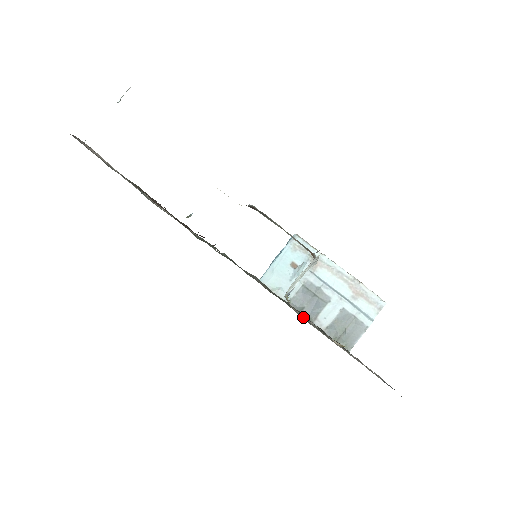
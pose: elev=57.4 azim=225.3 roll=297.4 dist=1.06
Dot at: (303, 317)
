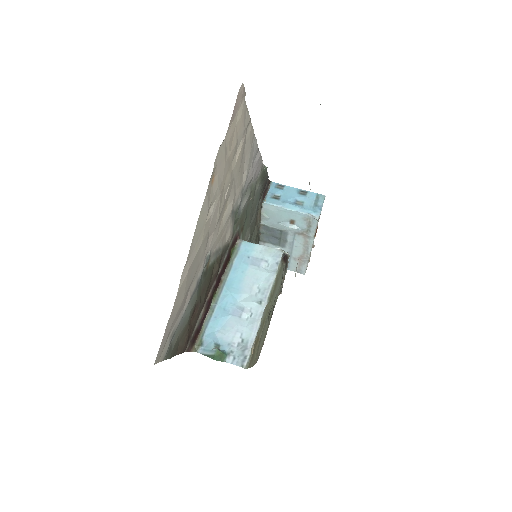
Dot at: occluded
